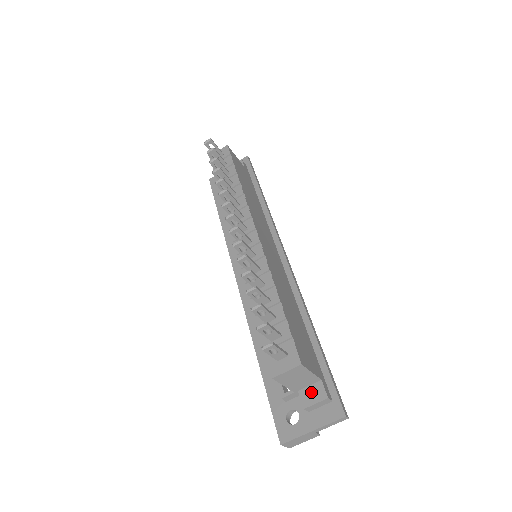
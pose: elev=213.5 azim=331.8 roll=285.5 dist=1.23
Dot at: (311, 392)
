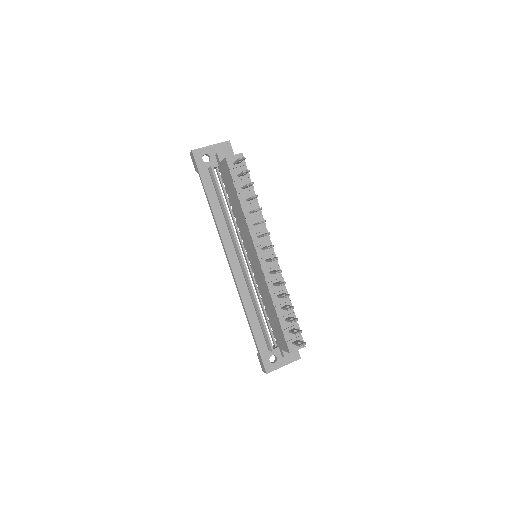
Dot at: occluded
